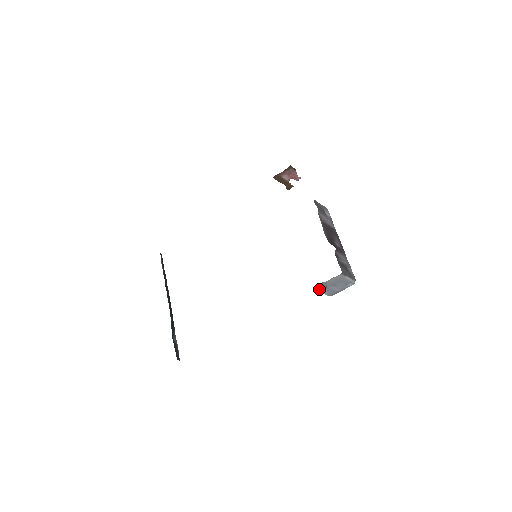
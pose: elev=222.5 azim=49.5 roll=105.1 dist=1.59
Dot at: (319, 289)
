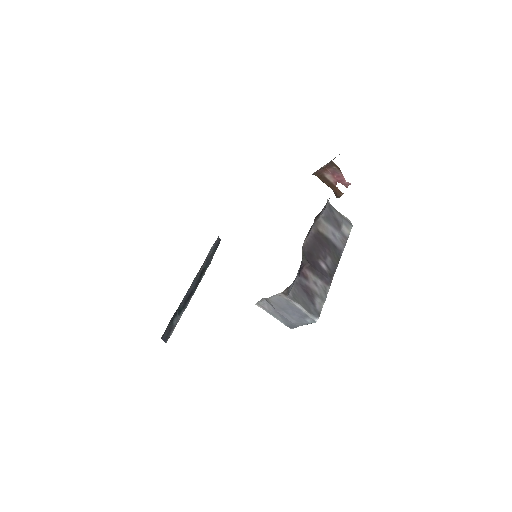
Dot at: (267, 308)
